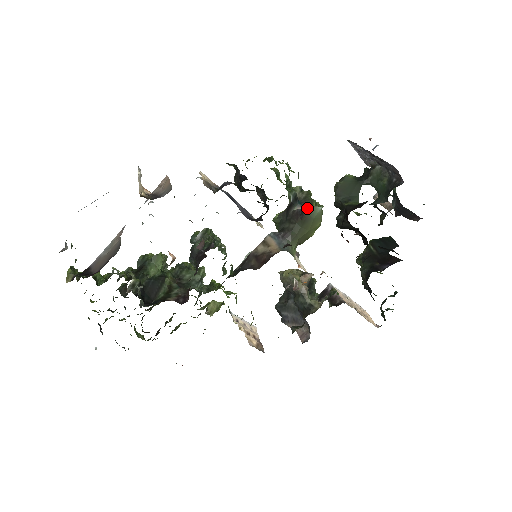
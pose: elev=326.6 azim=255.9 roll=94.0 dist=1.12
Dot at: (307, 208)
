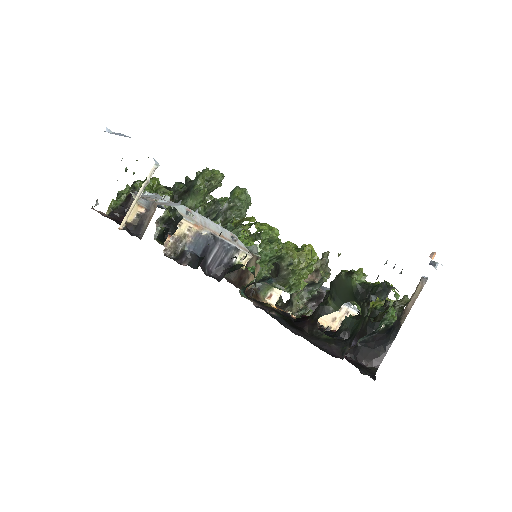
Dot at: (275, 287)
